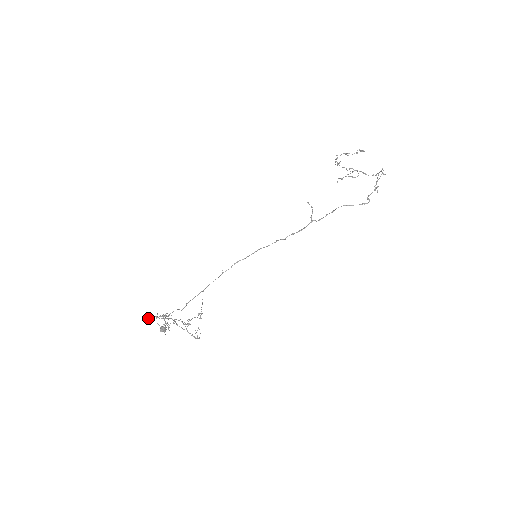
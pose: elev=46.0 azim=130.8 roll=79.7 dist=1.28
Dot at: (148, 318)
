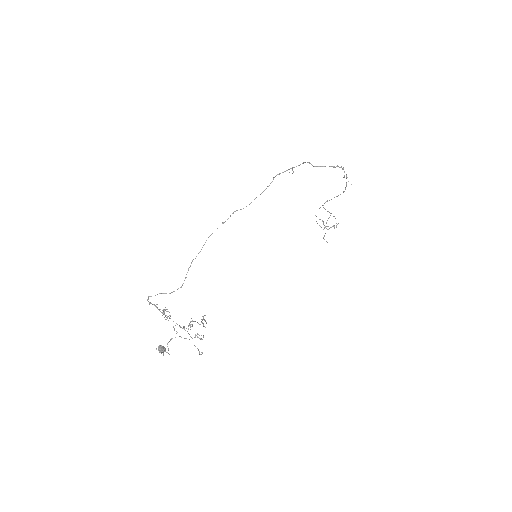
Dot at: (148, 296)
